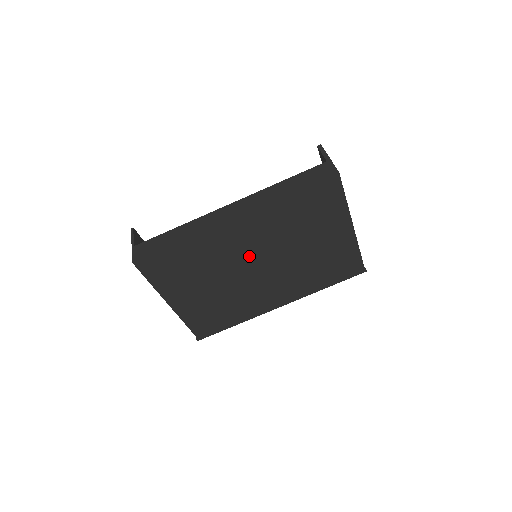
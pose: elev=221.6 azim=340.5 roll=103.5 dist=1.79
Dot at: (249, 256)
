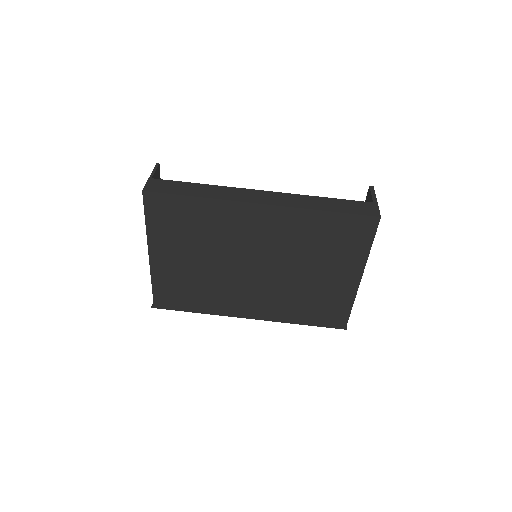
Dot at: (252, 250)
